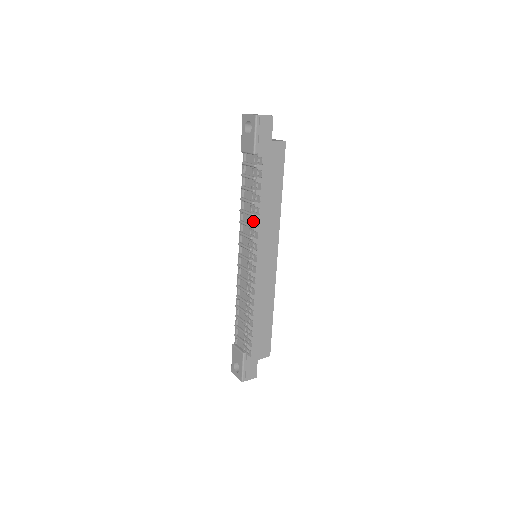
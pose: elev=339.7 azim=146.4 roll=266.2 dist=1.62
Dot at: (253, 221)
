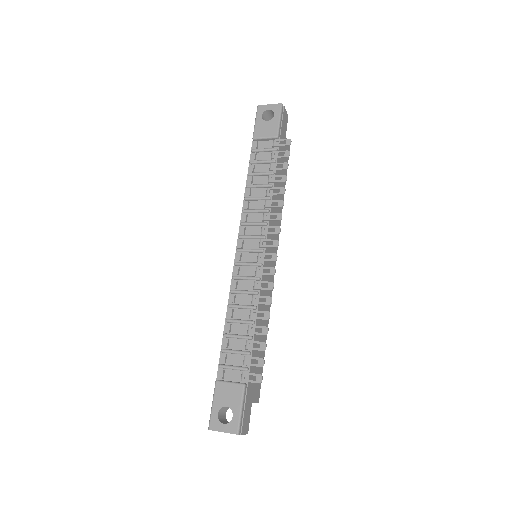
Dot at: (269, 205)
